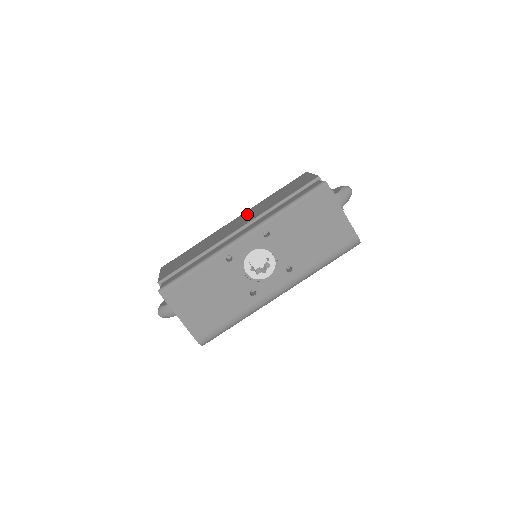
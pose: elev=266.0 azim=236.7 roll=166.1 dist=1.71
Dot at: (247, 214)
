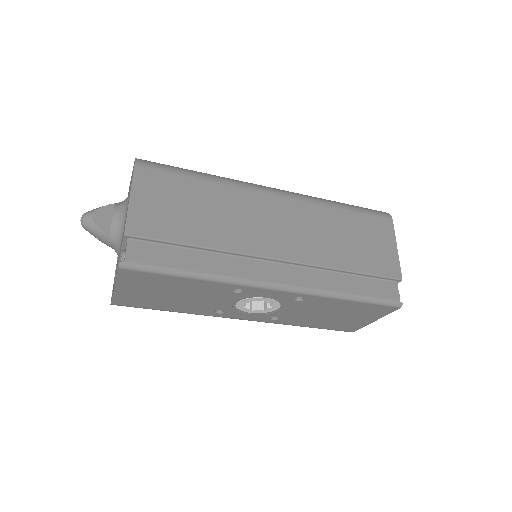
Dot at: (299, 219)
